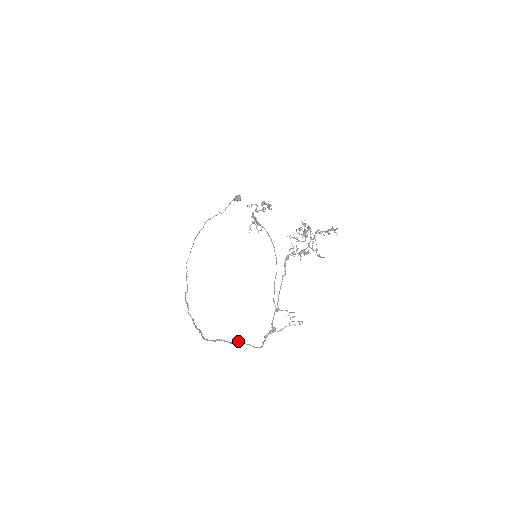
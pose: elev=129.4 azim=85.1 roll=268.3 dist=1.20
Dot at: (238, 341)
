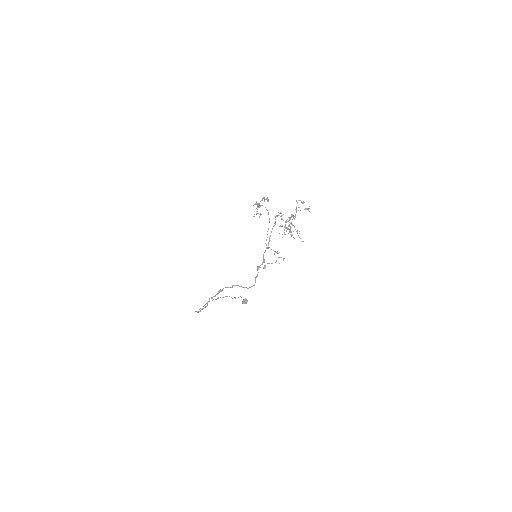
Dot at: (237, 285)
